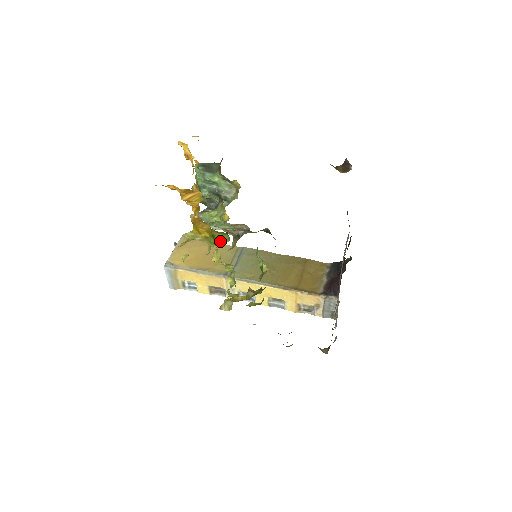
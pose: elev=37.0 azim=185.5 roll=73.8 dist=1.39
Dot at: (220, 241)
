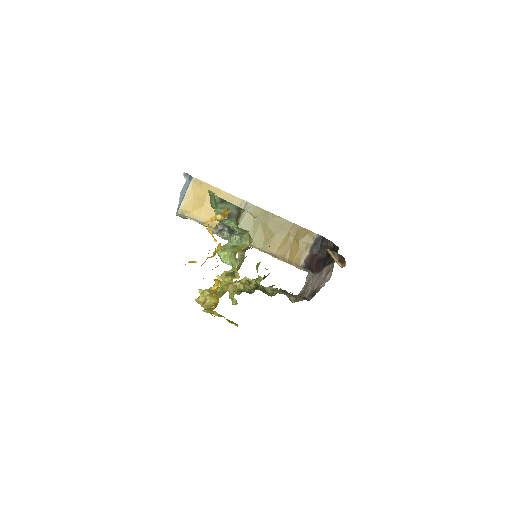
Dot at: (231, 323)
